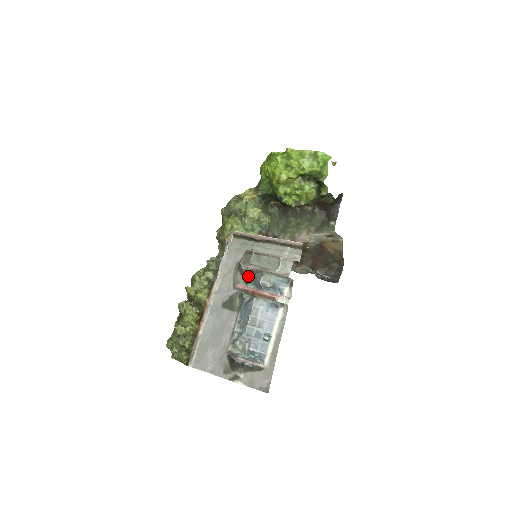
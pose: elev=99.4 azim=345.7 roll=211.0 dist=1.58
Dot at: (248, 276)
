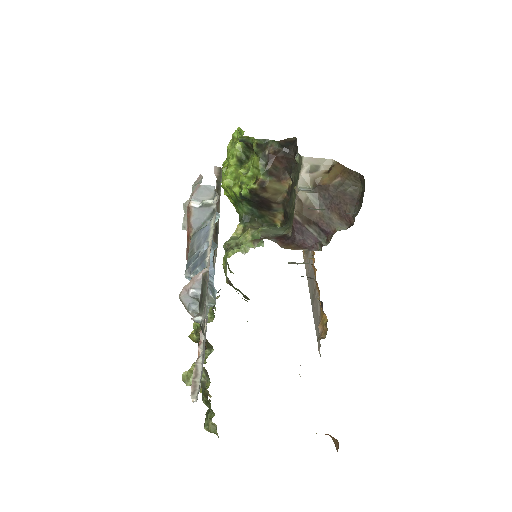
Dot at: occluded
